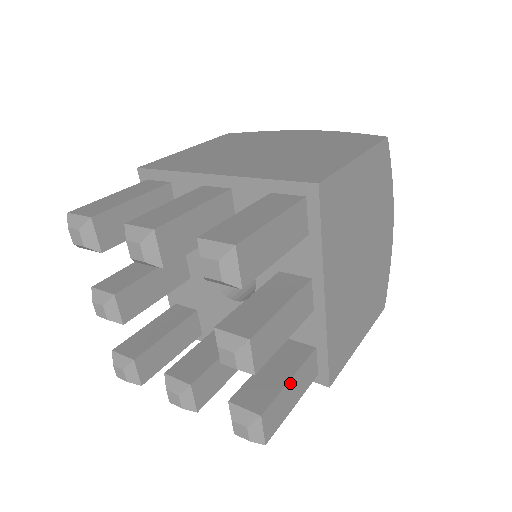
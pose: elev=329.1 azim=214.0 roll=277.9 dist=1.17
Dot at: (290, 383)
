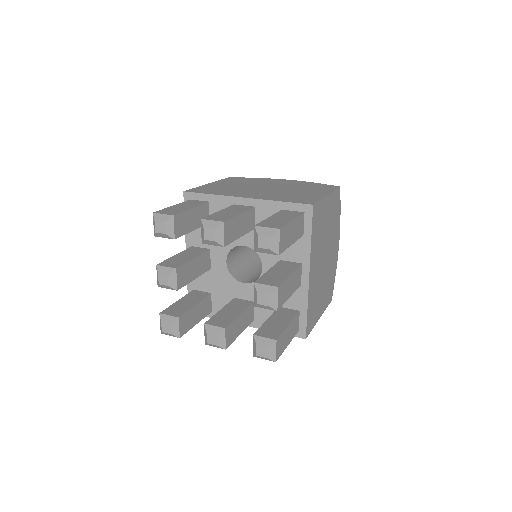
Dot at: (288, 327)
